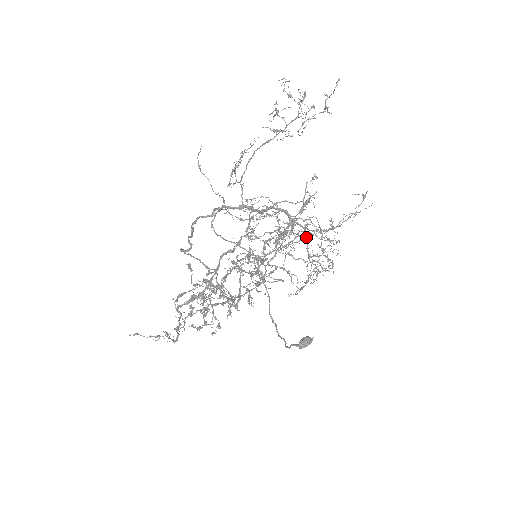
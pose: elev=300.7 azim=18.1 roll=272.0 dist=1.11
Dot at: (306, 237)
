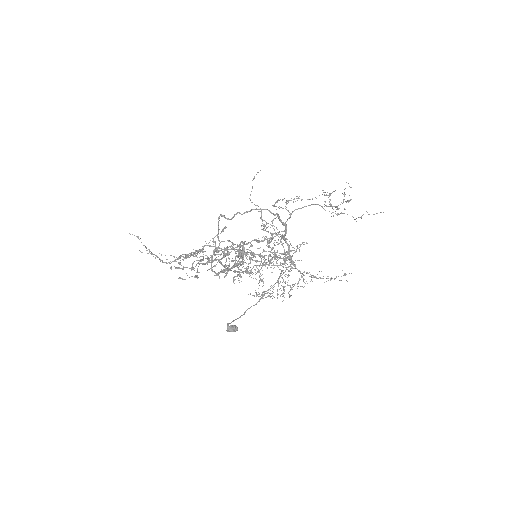
Dot at: occluded
